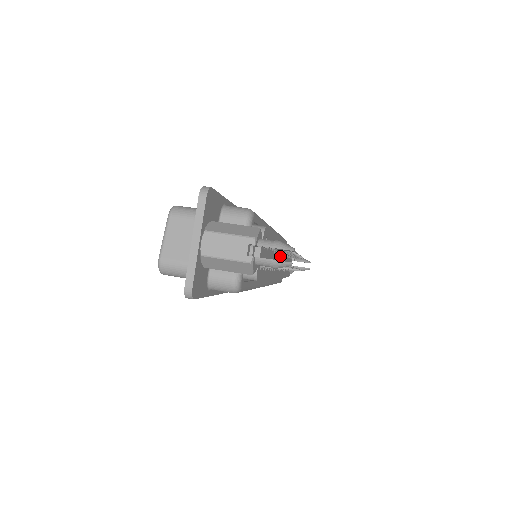
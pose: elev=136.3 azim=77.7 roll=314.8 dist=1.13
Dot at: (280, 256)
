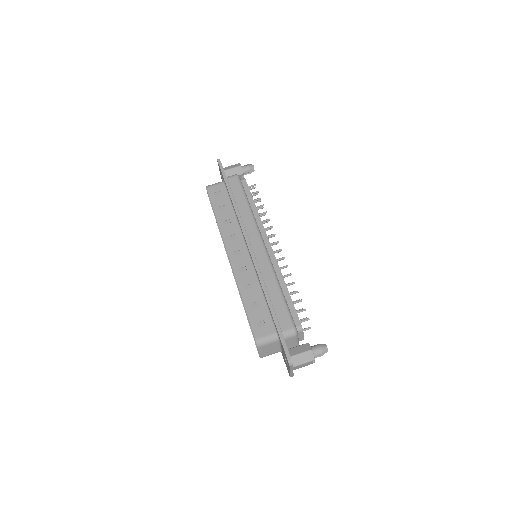
Dot at: occluded
